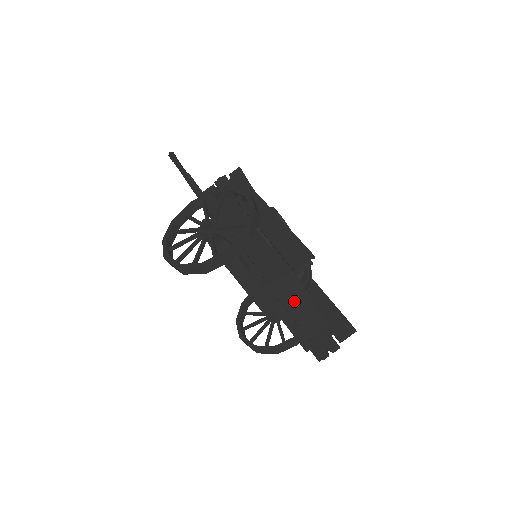
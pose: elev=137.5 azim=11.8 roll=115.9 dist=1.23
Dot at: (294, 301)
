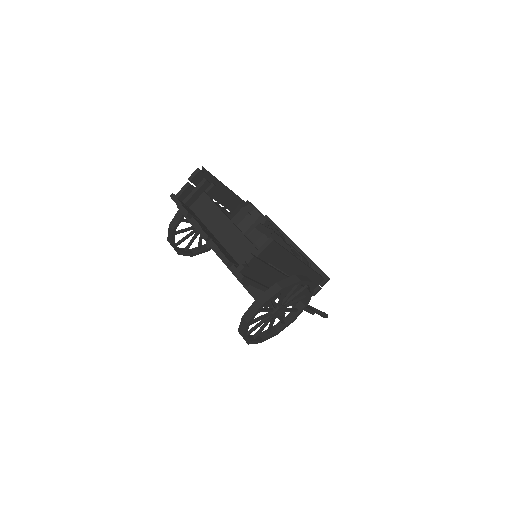
Dot at: (218, 226)
